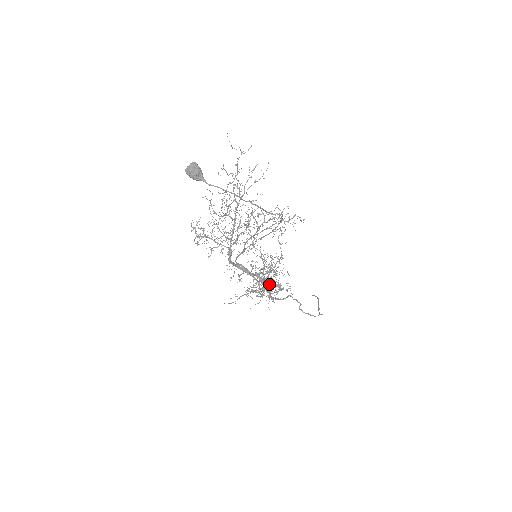
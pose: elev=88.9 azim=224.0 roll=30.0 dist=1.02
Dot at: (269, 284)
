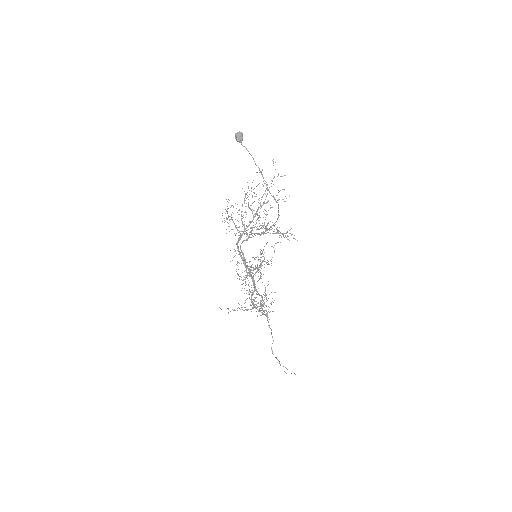
Dot at: occluded
